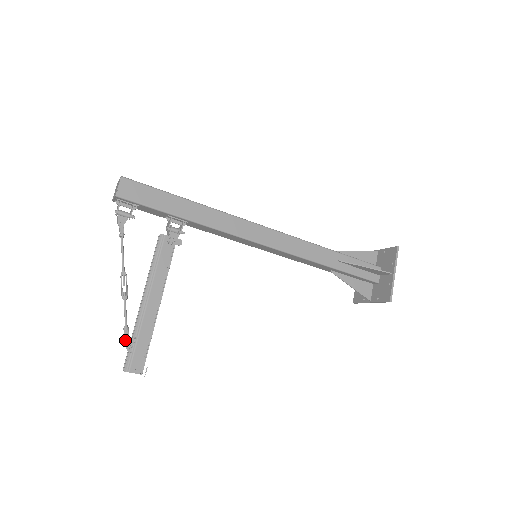
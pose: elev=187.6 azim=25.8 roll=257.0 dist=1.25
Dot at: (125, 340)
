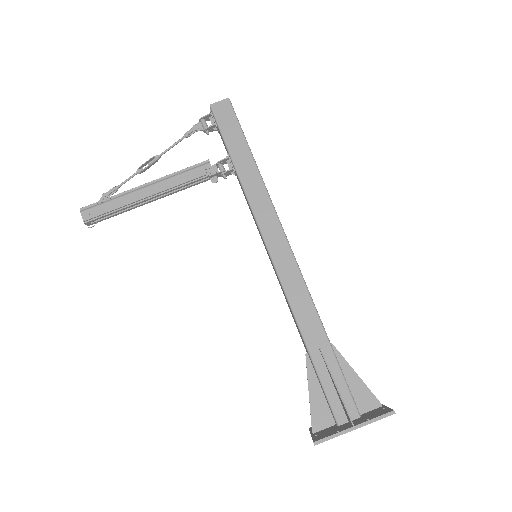
Dot at: (105, 193)
